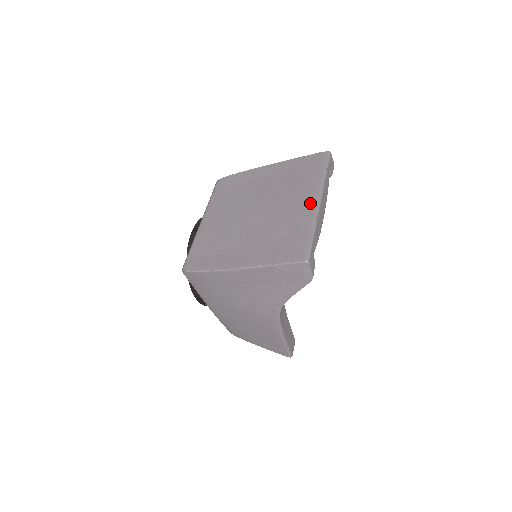
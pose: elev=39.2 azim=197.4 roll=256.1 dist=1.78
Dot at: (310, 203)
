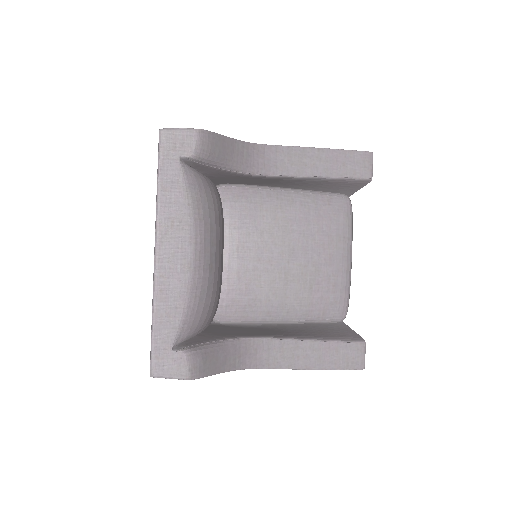
Dot at: occluded
